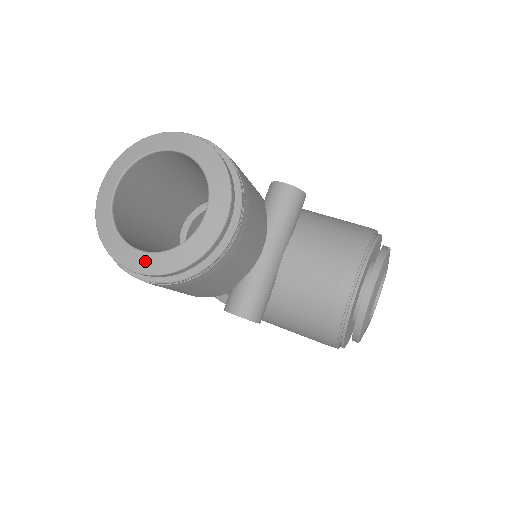
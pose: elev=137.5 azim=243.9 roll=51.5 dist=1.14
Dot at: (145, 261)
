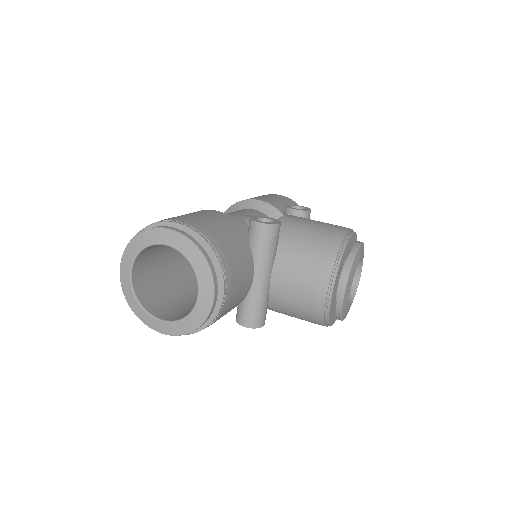
Dot at: (166, 327)
